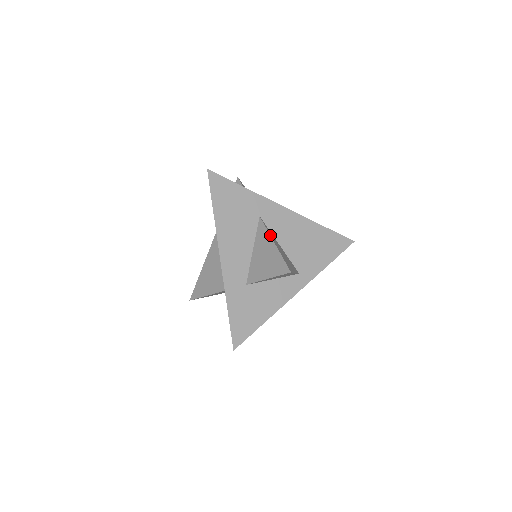
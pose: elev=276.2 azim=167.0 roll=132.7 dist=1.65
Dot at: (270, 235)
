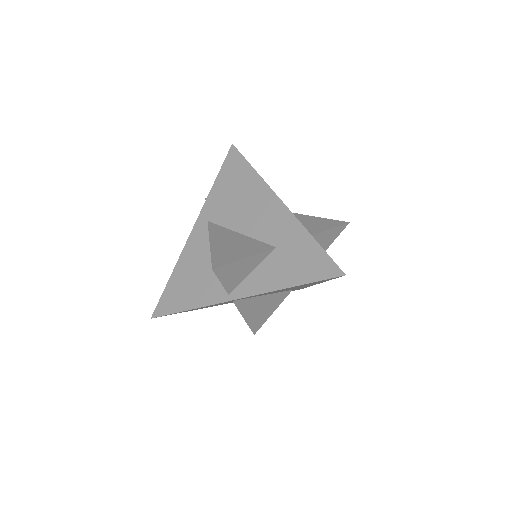
Dot at: (296, 213)
